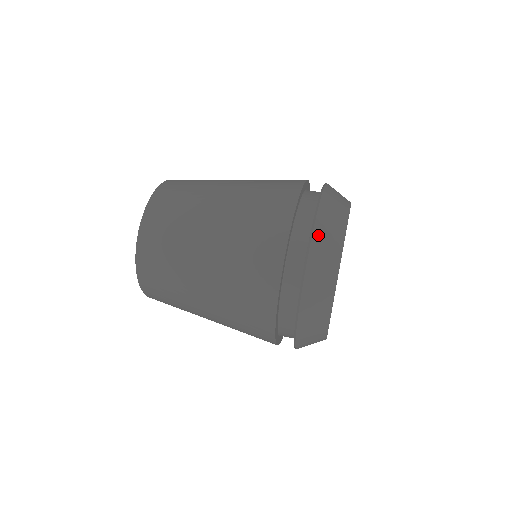
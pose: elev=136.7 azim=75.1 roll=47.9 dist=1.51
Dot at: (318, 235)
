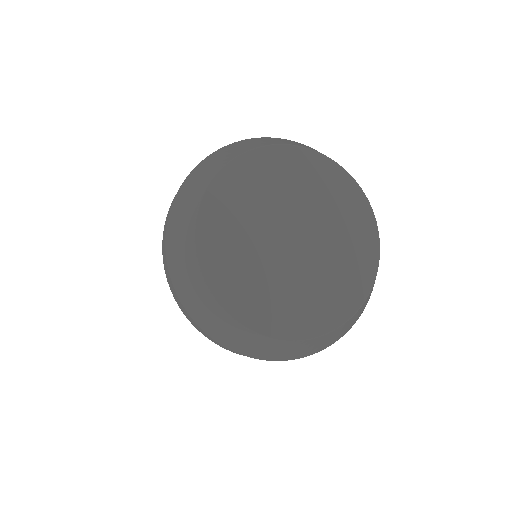
Dot at: occluded
